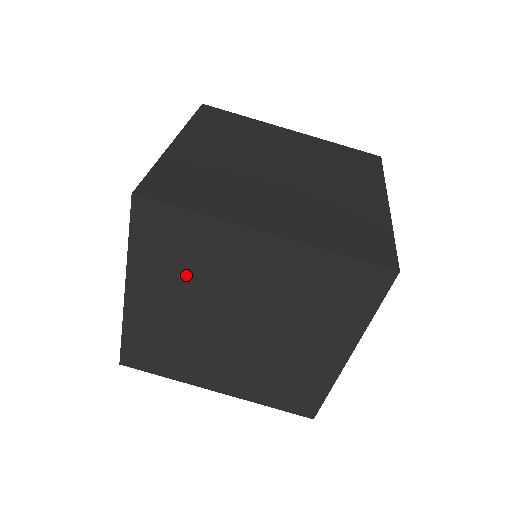
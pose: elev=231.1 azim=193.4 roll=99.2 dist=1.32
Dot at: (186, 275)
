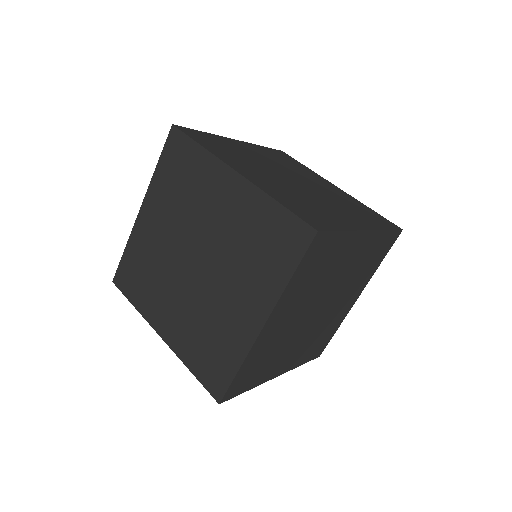
Dot at: (179, 201)
